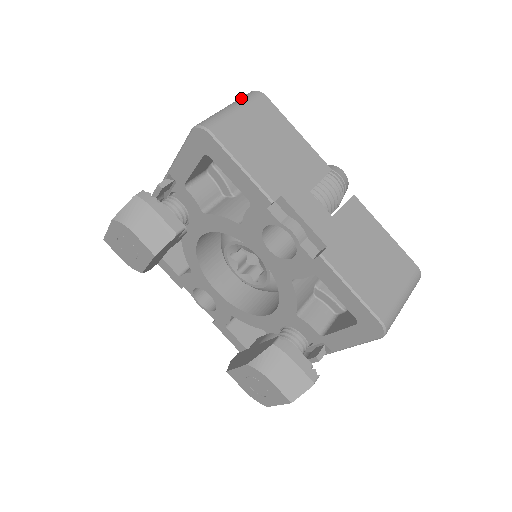
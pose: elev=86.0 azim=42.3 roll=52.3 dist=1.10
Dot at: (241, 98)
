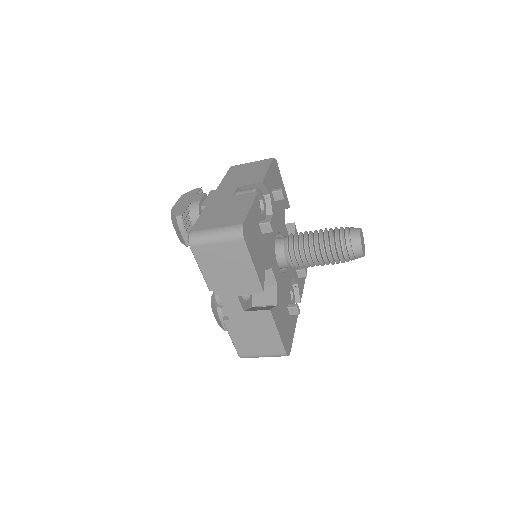
Dot at: (229, 230)
